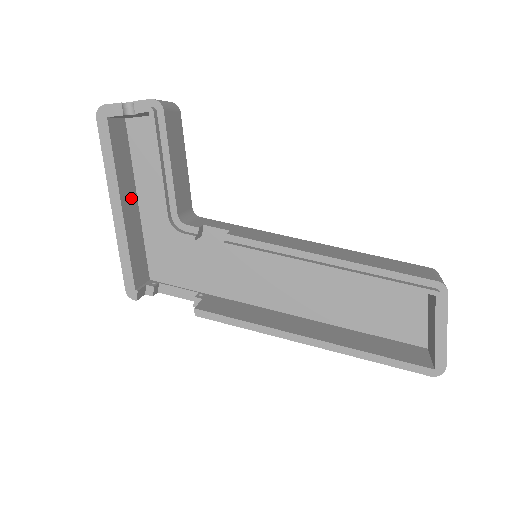
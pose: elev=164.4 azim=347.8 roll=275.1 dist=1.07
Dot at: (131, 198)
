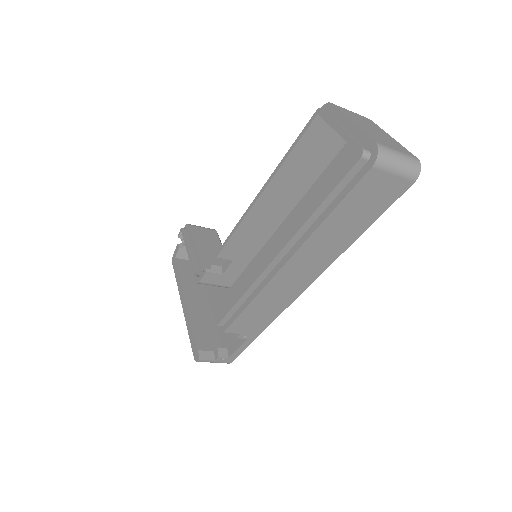
Dot at: (200, 298)
